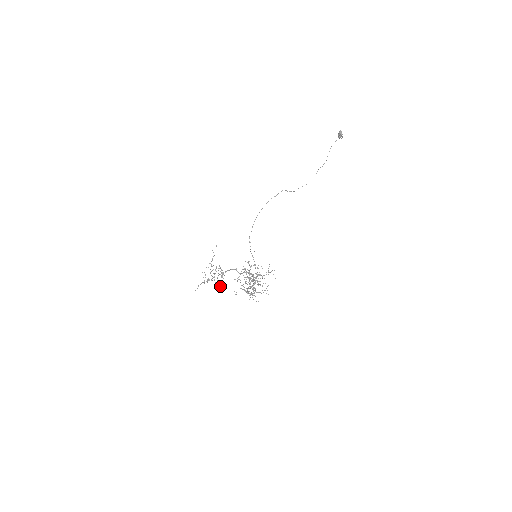
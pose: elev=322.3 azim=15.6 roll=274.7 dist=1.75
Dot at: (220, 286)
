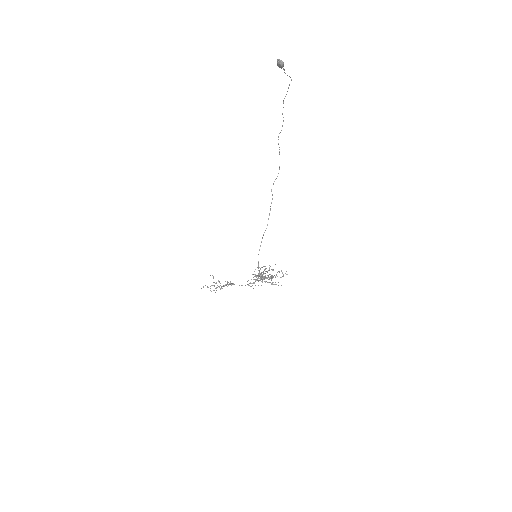
Dot at: occluded
